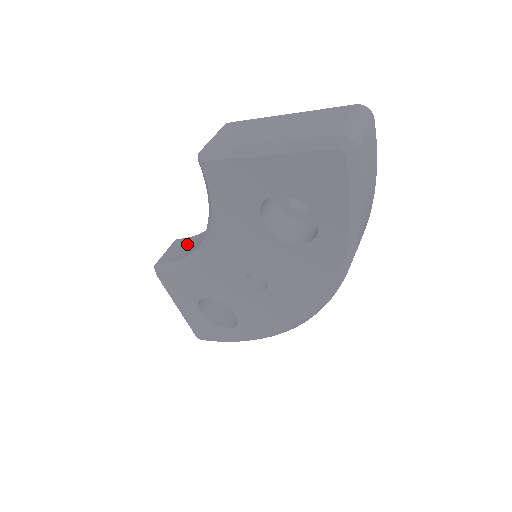
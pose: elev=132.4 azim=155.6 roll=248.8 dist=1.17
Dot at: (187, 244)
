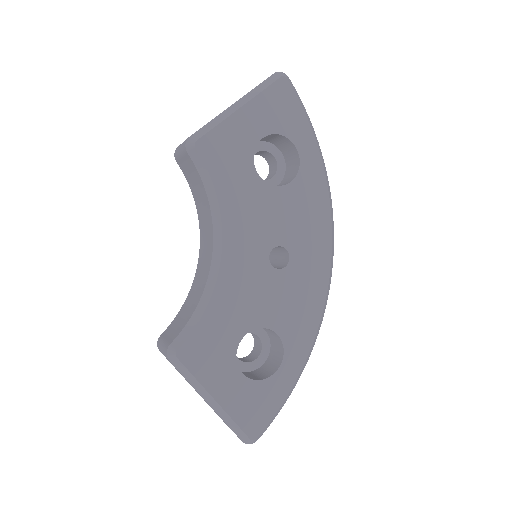
Dot at: (181, 314)
